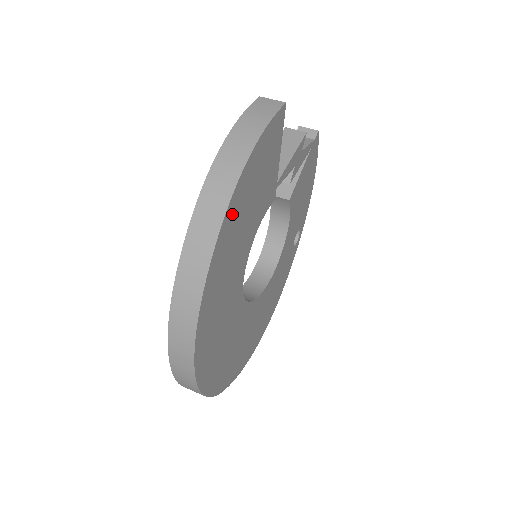
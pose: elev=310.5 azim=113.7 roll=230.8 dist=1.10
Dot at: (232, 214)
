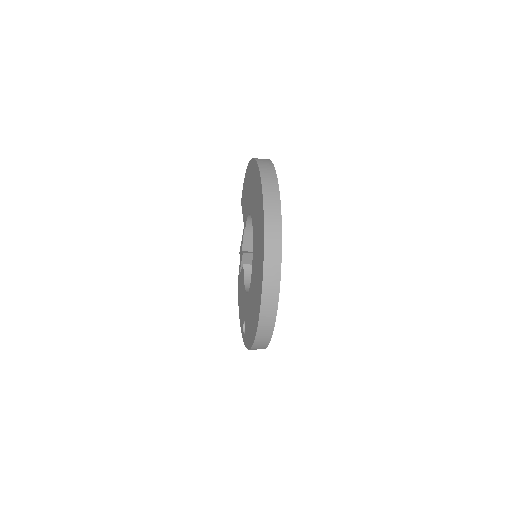
Dot at: occluded
